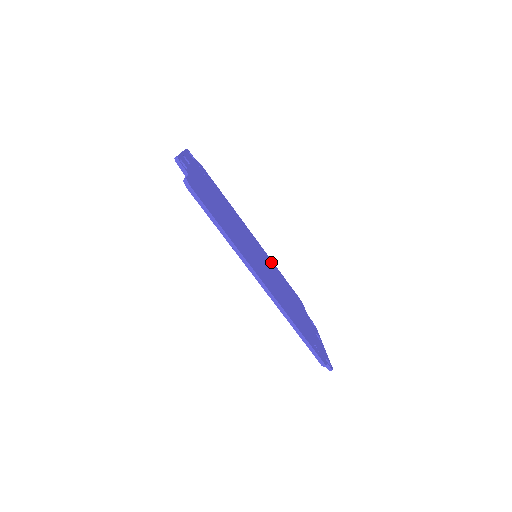
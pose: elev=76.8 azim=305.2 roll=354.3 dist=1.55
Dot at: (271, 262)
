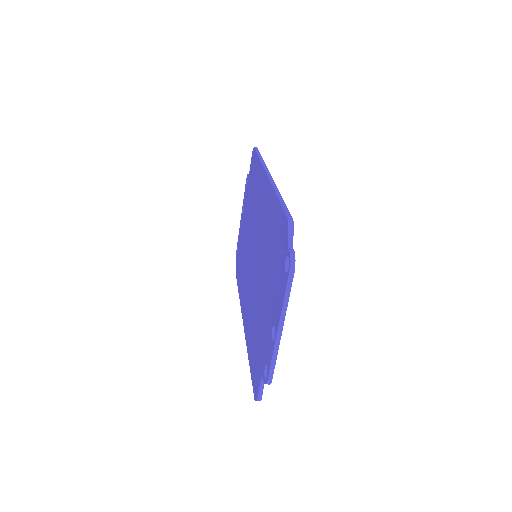
Dot at: occluded
